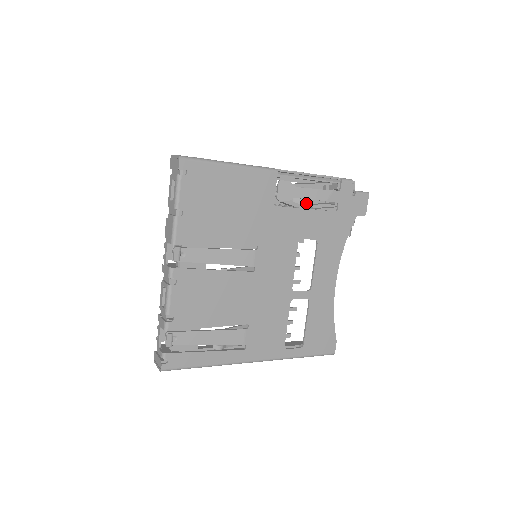
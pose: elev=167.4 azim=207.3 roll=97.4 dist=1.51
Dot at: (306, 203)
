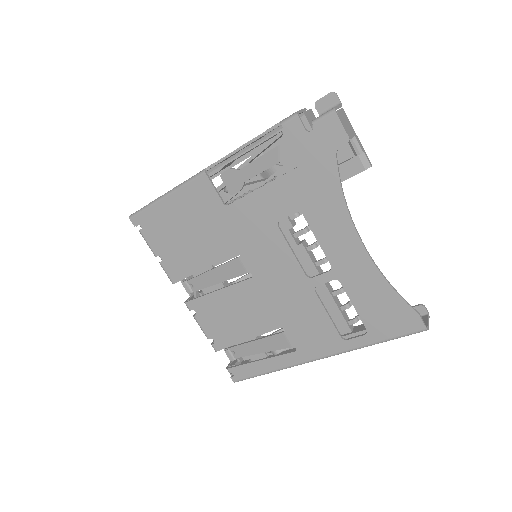
Dot at: (272, 172)
